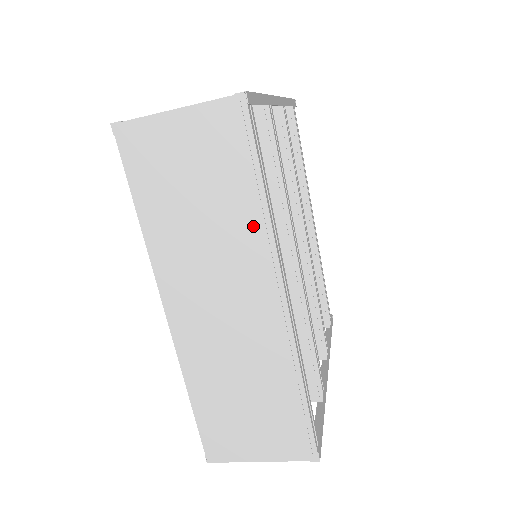
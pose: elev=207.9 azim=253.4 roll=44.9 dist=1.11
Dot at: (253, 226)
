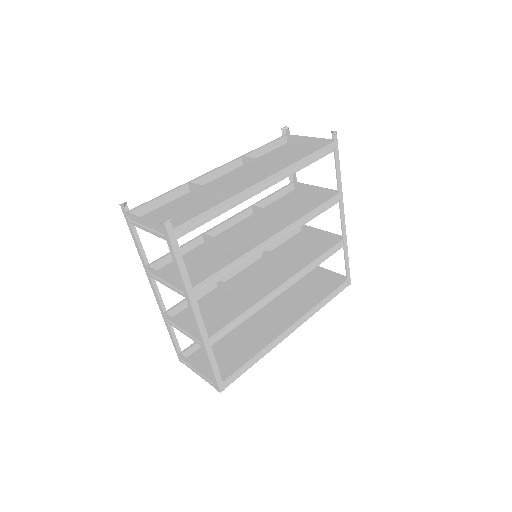
Dot at: occluded
